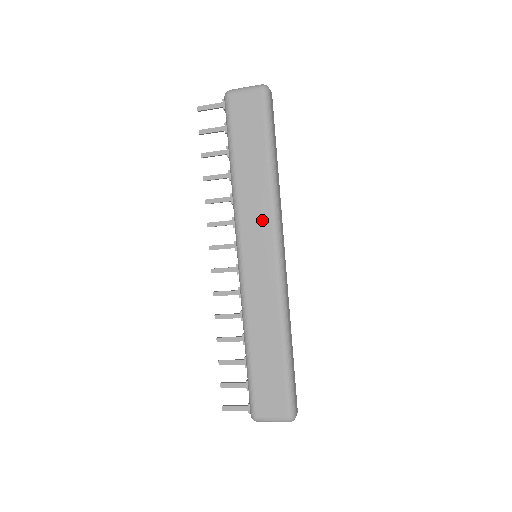
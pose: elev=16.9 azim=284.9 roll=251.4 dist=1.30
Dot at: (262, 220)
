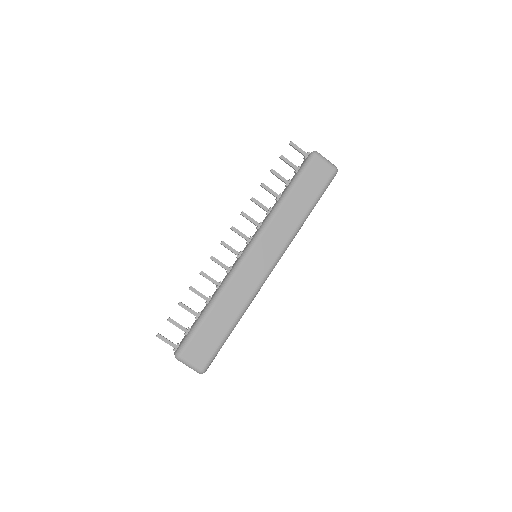
Dot at: (280, 239)
